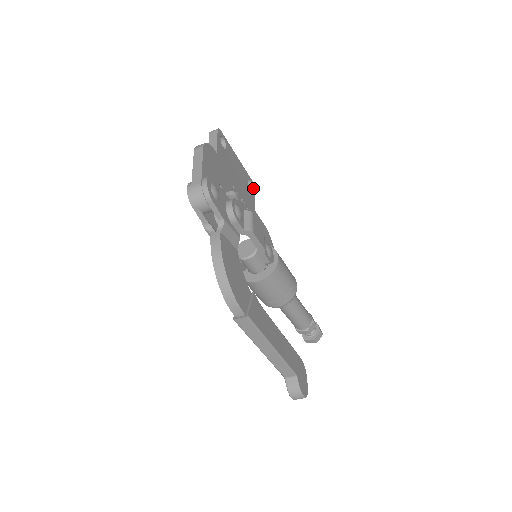
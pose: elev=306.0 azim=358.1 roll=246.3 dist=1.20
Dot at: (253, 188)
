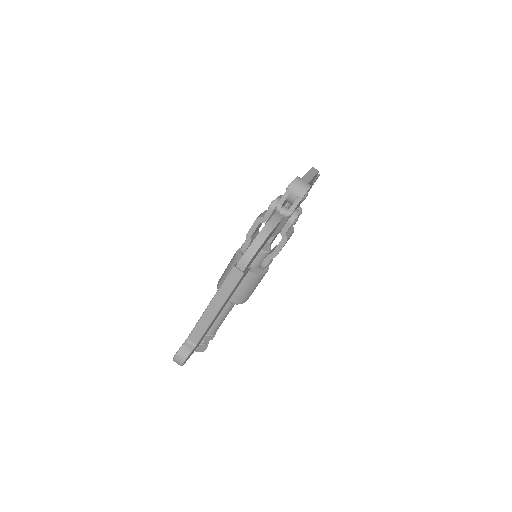
Dot at: occluded
